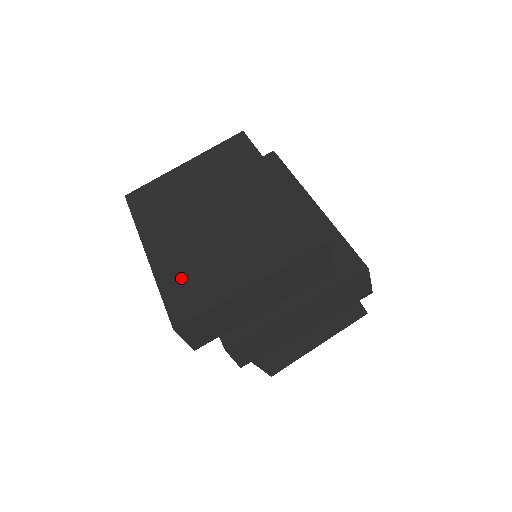
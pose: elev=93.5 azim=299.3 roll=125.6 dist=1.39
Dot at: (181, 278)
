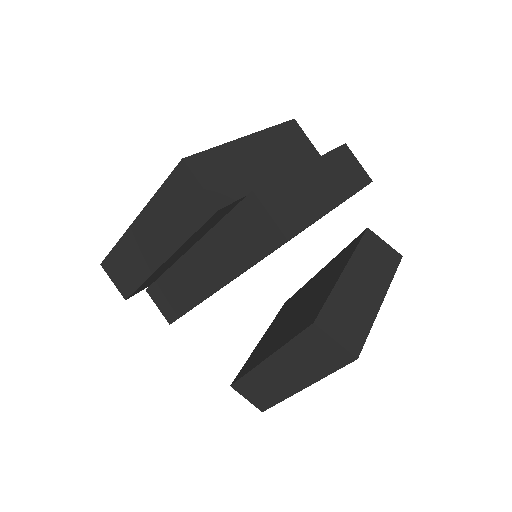
Dot at: occluded
